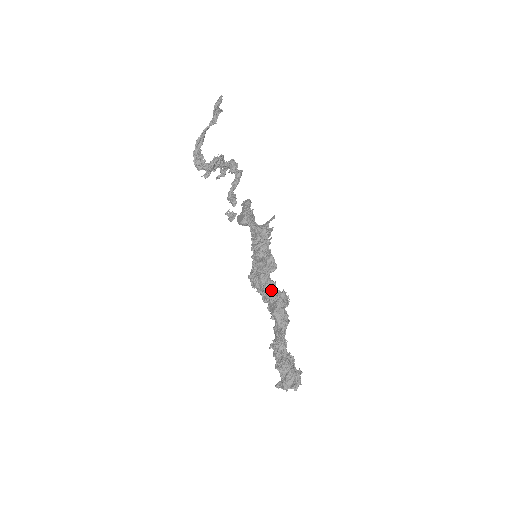
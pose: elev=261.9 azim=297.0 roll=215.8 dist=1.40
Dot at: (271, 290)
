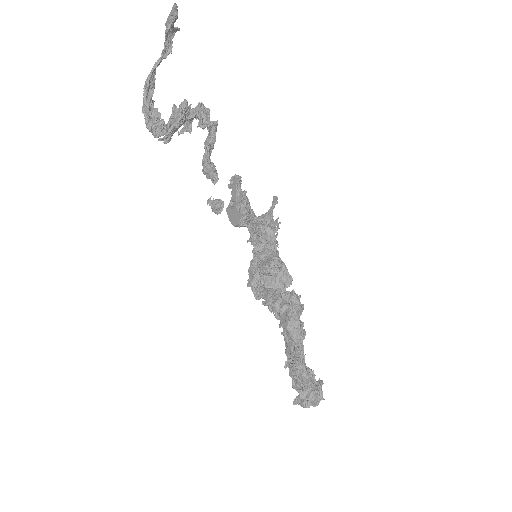
Dot at: (280, 298)
